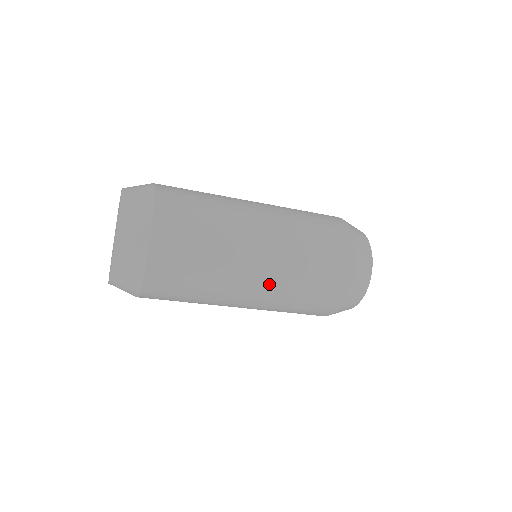
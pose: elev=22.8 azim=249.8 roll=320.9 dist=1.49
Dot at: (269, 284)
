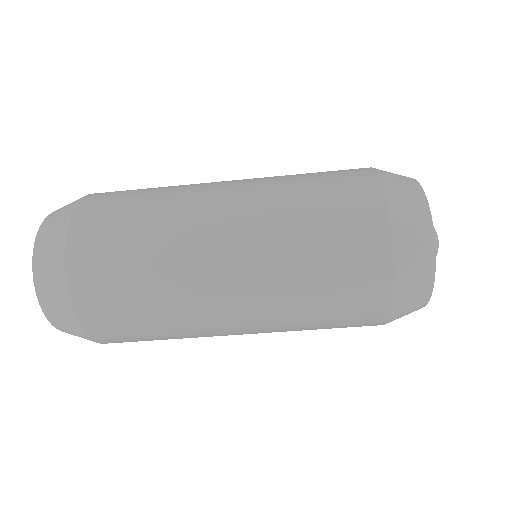
Dot at: (251, 278)
